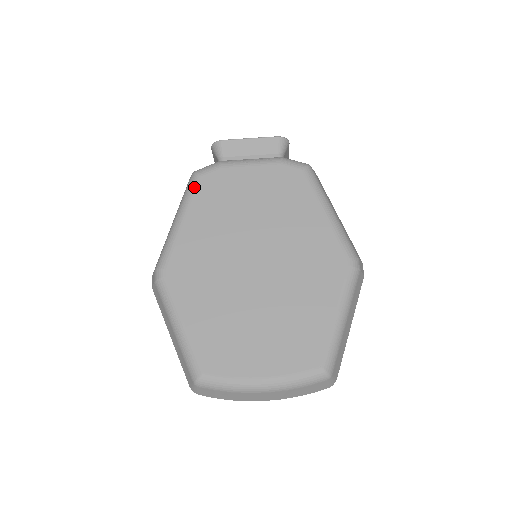
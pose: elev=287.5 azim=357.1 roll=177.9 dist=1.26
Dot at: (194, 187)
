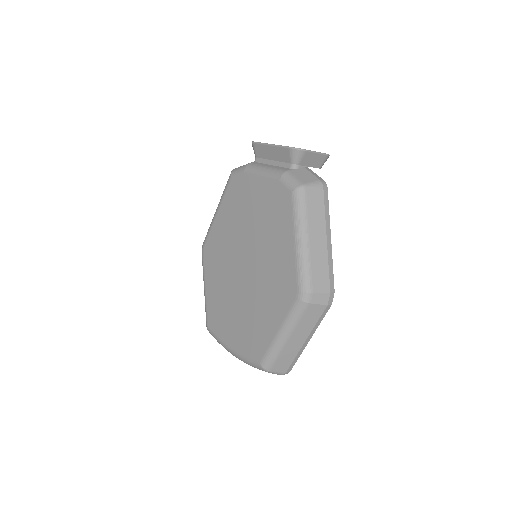
Dot at: (227, 186)
